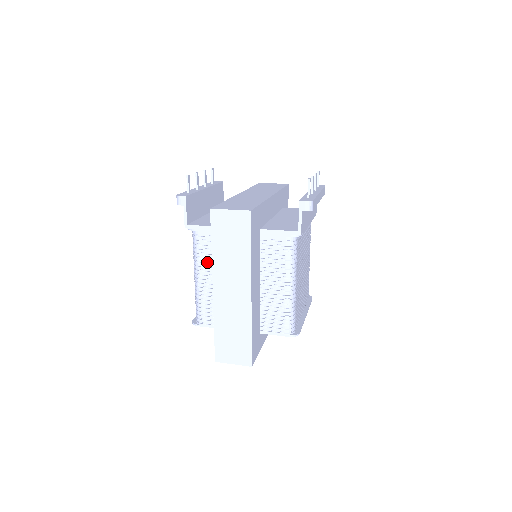
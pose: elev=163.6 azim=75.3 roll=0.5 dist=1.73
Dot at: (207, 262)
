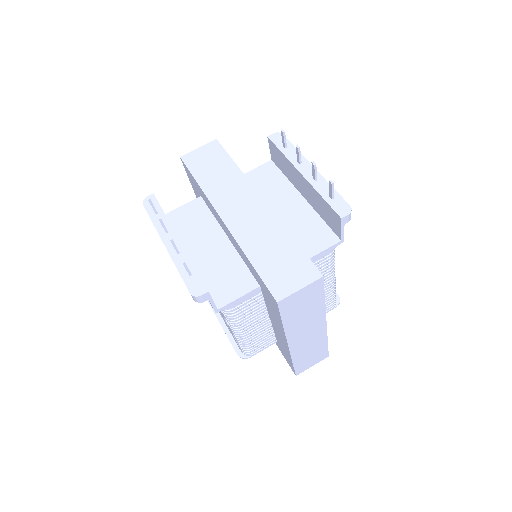
Dot at: (248, 318)
